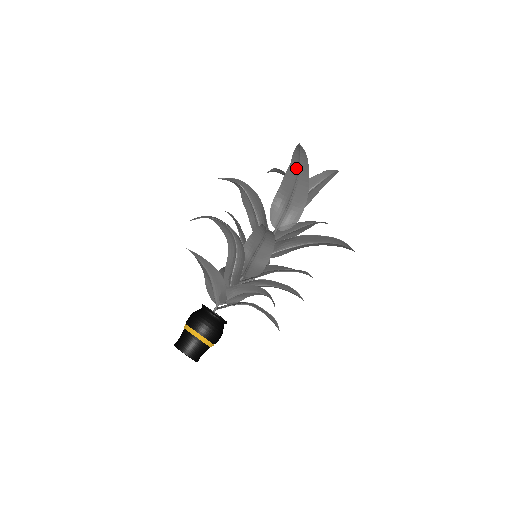
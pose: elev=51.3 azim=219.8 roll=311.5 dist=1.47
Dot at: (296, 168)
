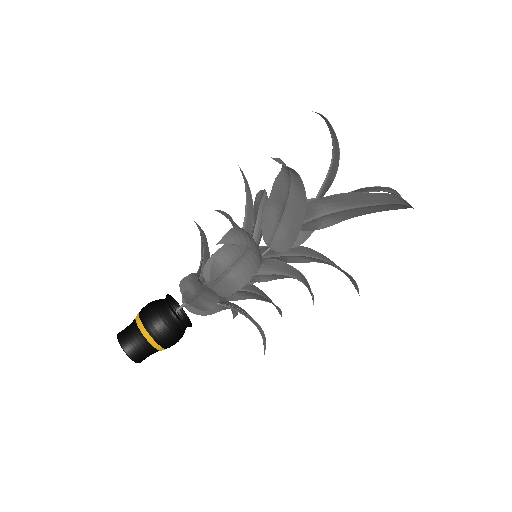
Dot at: (375, 201)
